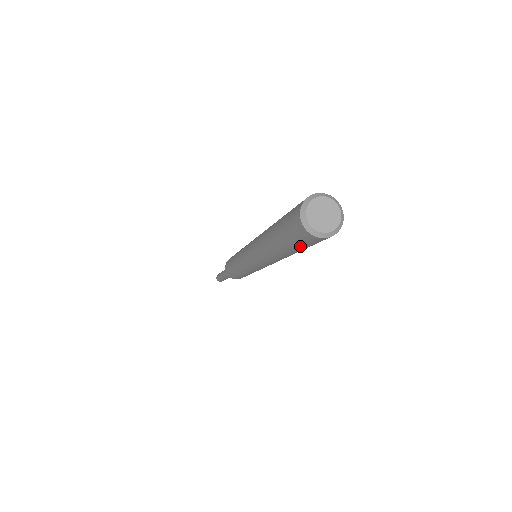
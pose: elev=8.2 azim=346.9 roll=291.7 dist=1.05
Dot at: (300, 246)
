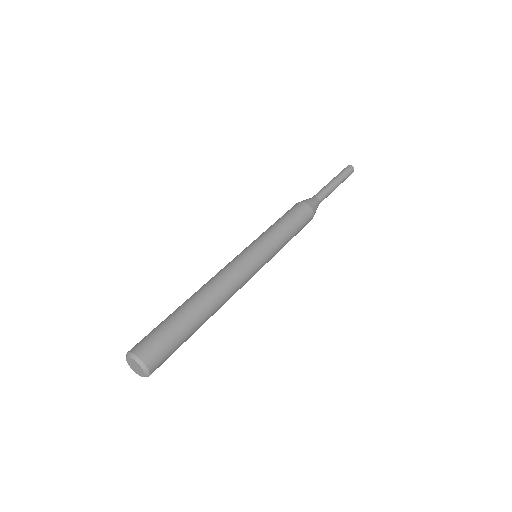
Dot at: occluded
